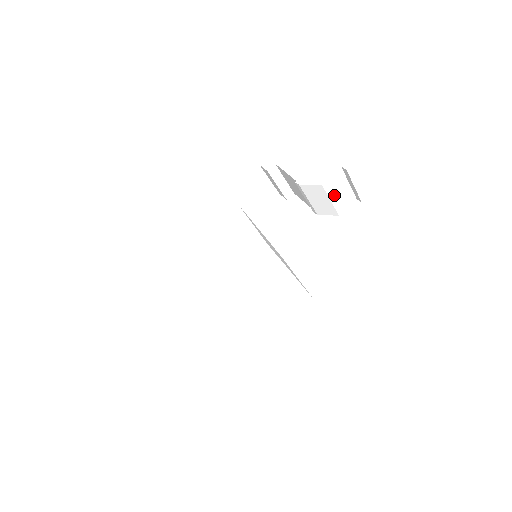
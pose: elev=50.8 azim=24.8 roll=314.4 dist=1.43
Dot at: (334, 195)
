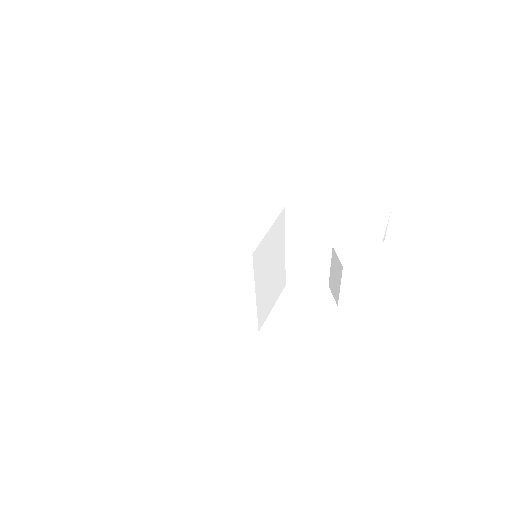
Dot at: (347, 287)
